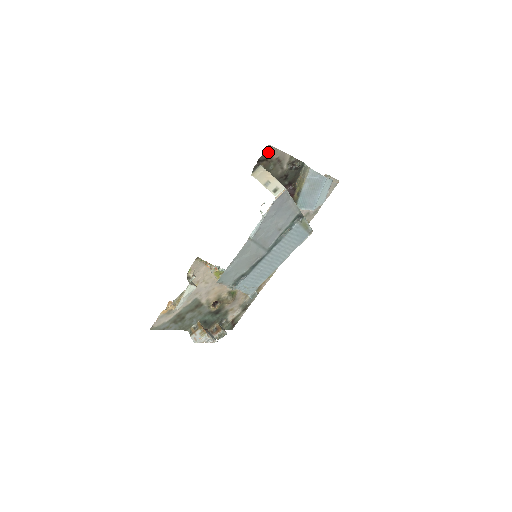
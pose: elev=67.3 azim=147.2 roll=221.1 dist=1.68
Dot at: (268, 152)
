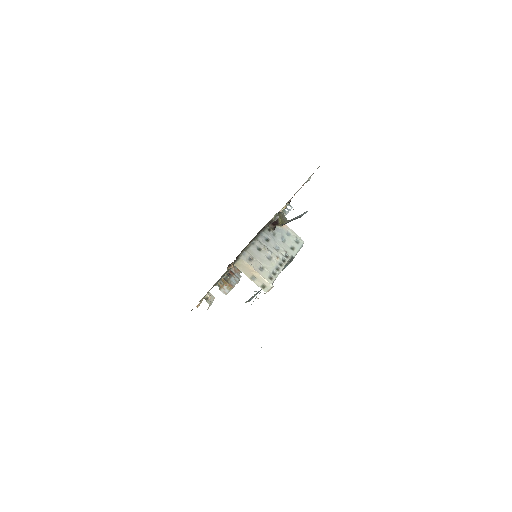
Dot at: occluded
